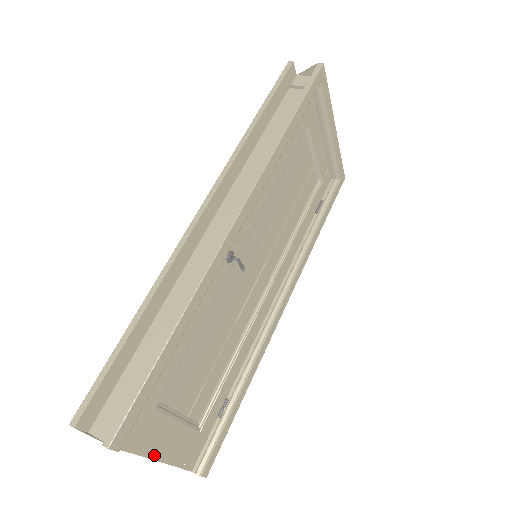
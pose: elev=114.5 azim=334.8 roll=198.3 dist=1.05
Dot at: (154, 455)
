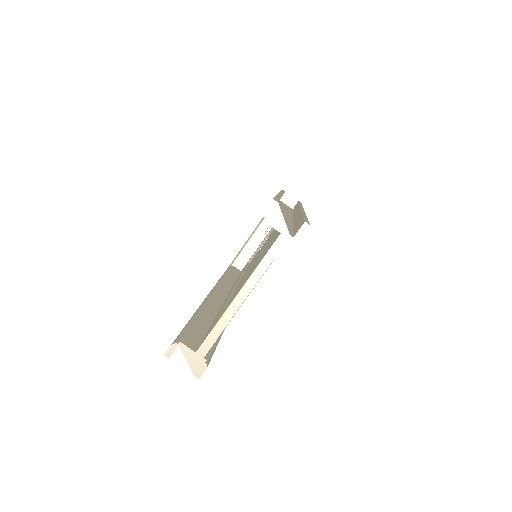
Dot at: (253, 288)
